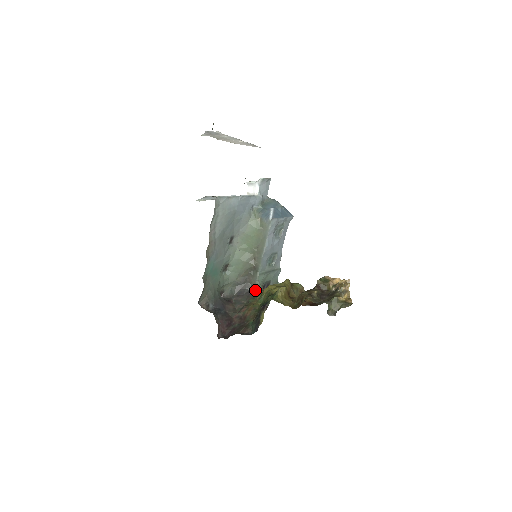
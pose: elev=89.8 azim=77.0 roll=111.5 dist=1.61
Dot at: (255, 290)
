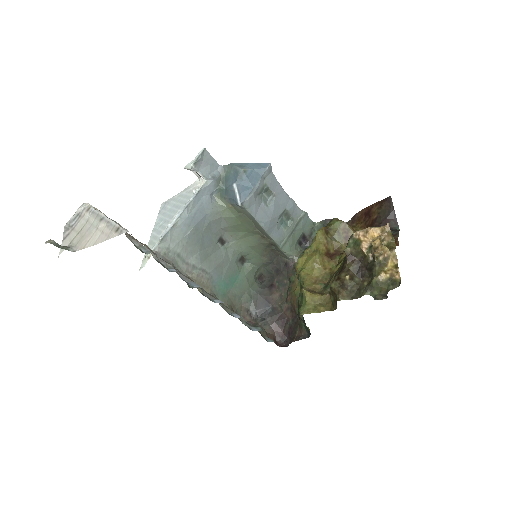
Dot at: (290, 260)
